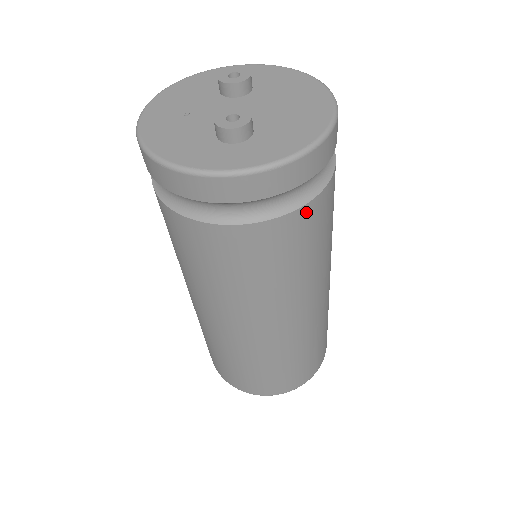
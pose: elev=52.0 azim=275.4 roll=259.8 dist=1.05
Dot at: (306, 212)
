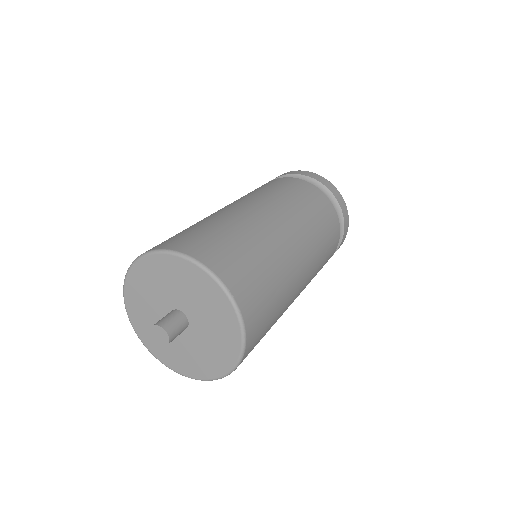
Dot at: (337, 222)
